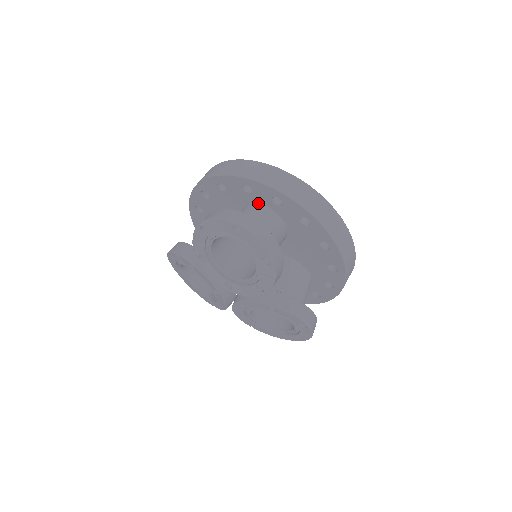
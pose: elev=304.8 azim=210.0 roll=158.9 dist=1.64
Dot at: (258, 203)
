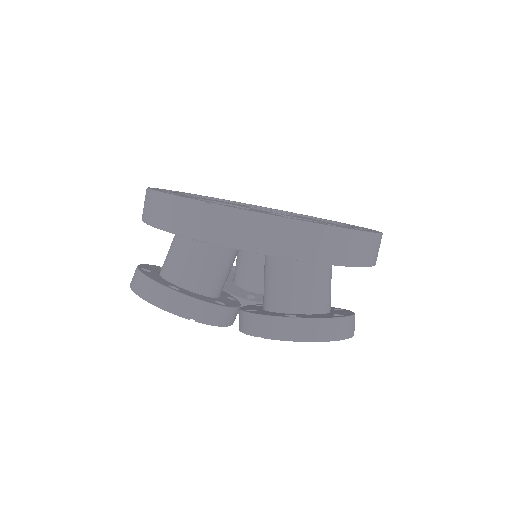
Dot at: occluded
